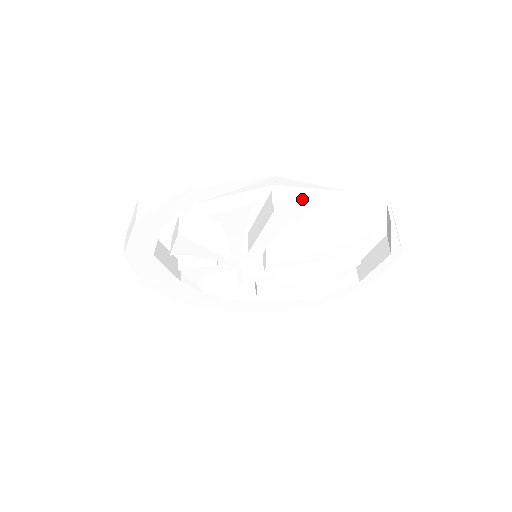
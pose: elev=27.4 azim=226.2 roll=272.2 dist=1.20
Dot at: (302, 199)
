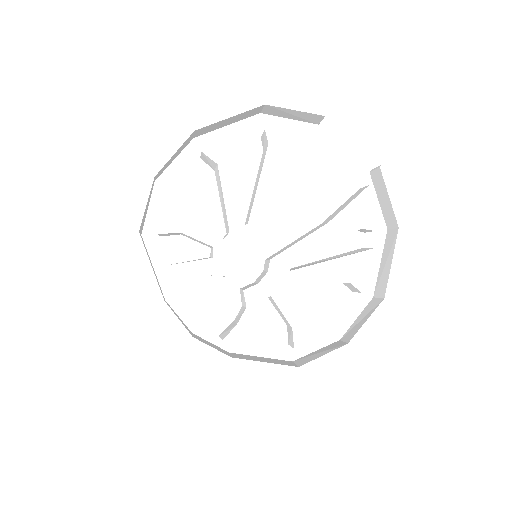
Dot at: (291, 131)
